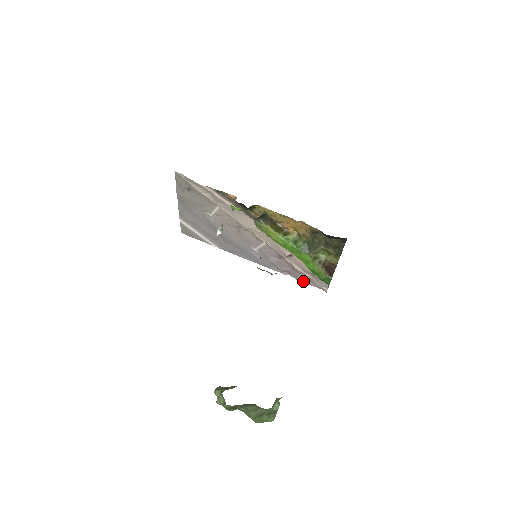
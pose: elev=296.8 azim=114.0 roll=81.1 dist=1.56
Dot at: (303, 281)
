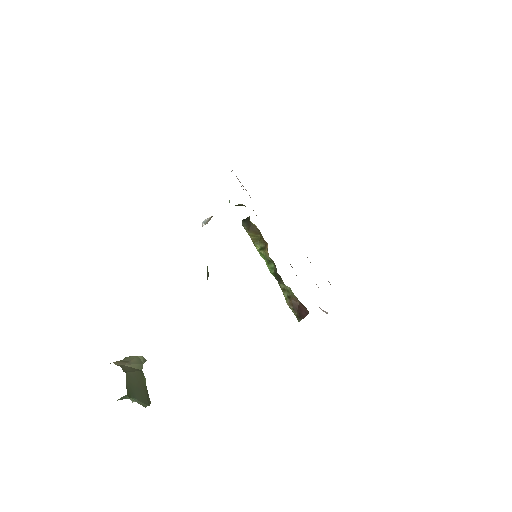
Dot at: occluded
